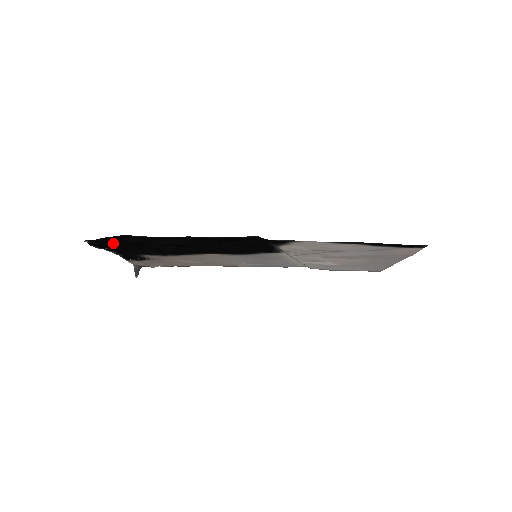
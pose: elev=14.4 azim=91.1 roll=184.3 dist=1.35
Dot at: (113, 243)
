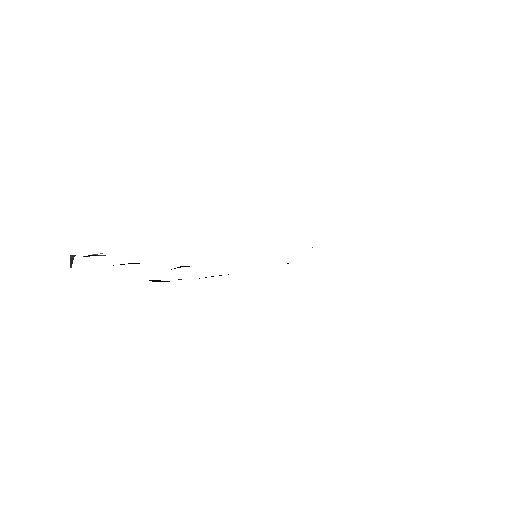
Dot at: occluded
